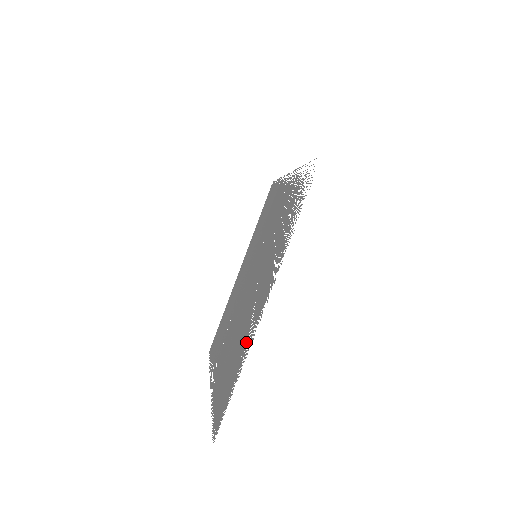
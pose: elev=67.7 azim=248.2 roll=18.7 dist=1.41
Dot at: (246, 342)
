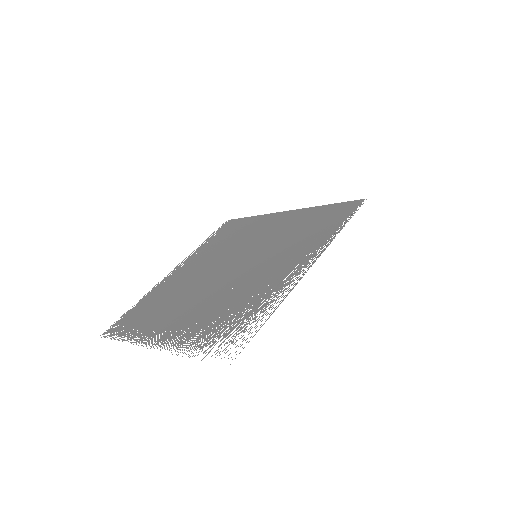
Dot at: (146, 330)
